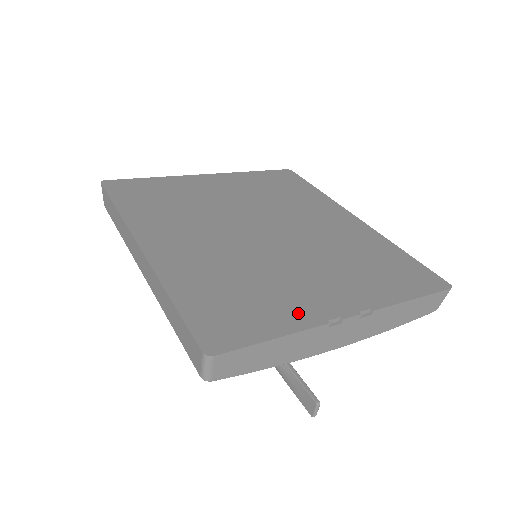
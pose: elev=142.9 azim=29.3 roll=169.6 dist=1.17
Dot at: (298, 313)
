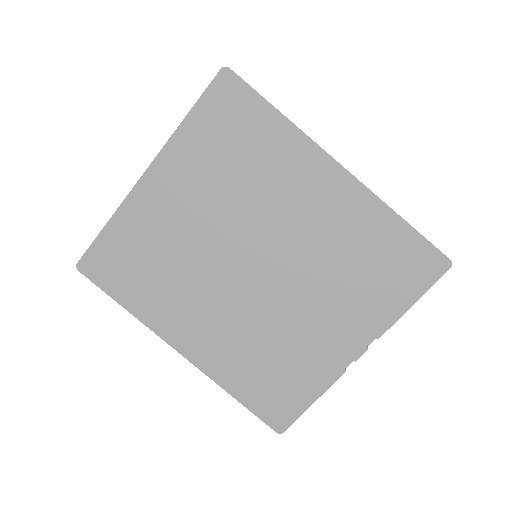
Dot at: (321, 372)
